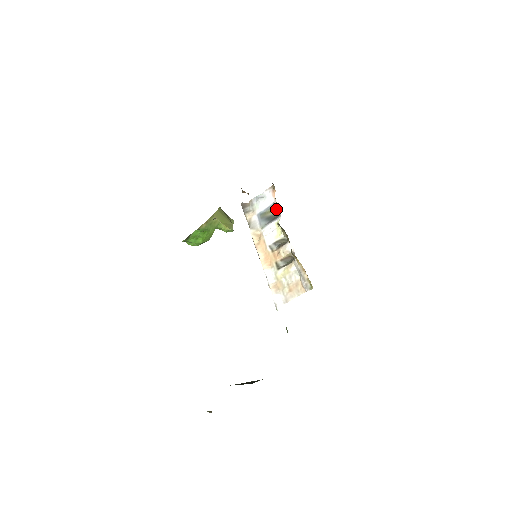
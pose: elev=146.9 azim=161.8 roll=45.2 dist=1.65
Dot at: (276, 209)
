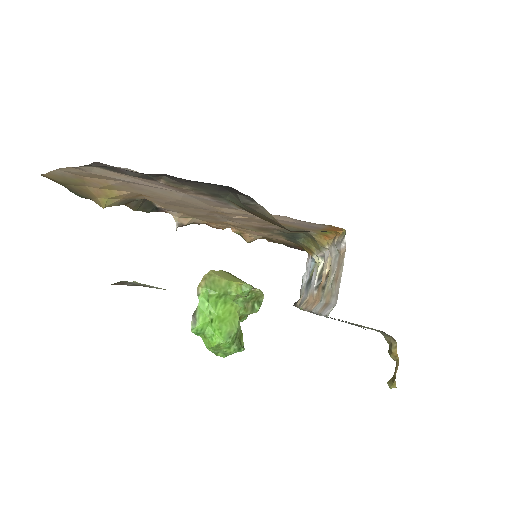
Dot at: occluded
